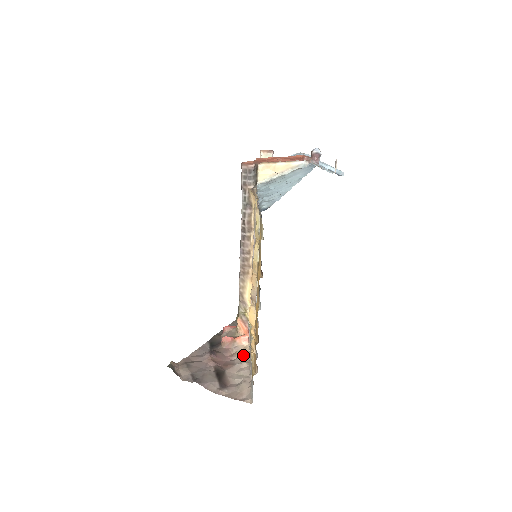
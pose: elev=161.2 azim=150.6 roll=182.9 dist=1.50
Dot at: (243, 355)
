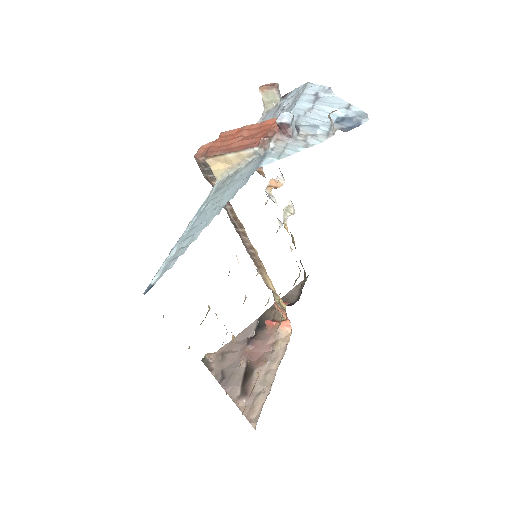
Dot at: (280, 348)
